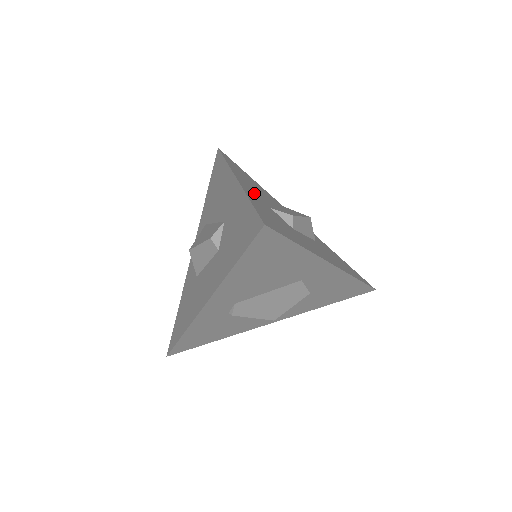
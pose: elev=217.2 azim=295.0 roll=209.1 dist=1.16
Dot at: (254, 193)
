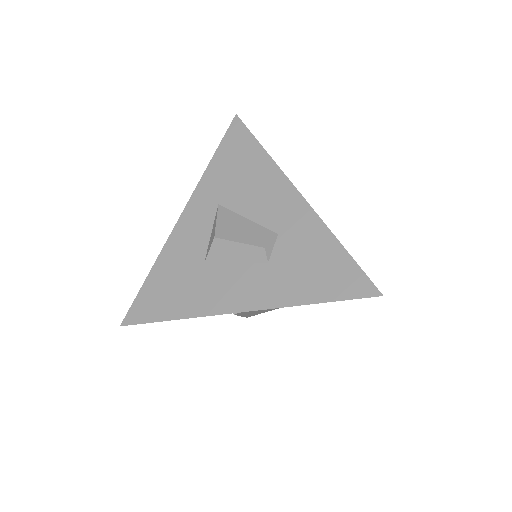
Dot at: occluded
